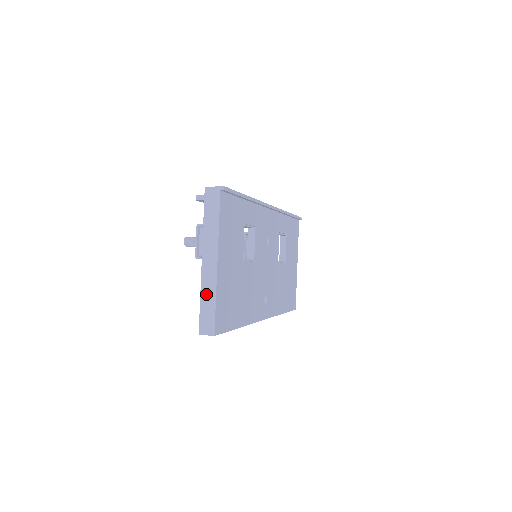
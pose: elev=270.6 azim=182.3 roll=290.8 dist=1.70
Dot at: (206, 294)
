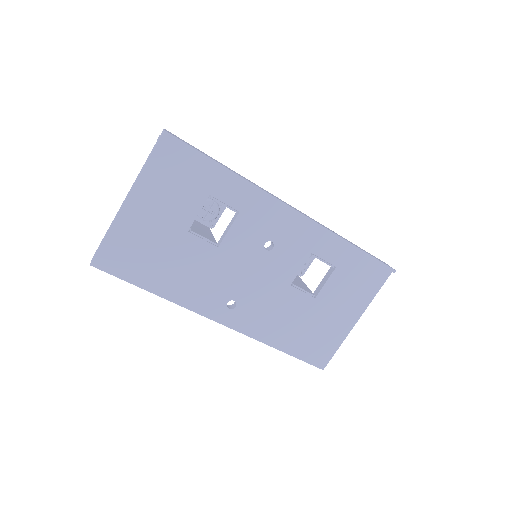
Dot at: (110, 226)
